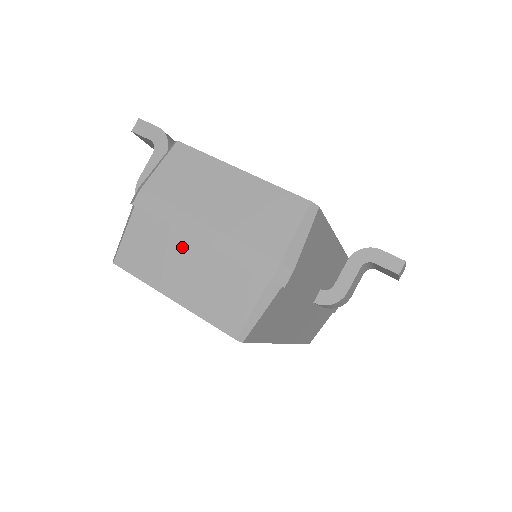
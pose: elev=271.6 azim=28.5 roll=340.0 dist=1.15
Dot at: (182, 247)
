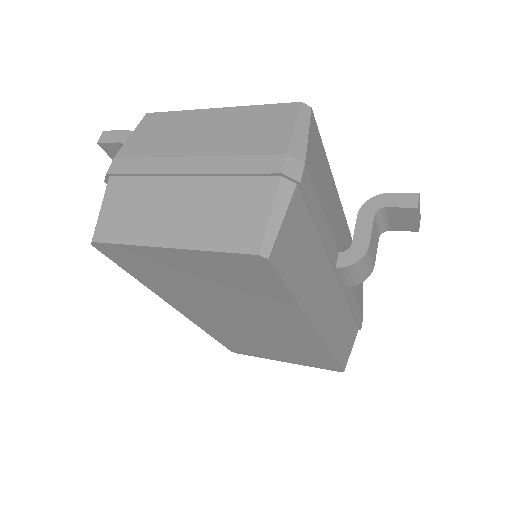
Dot at: (171, 190)
